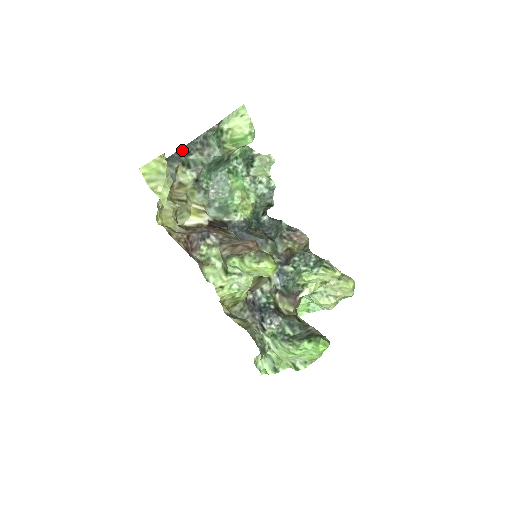
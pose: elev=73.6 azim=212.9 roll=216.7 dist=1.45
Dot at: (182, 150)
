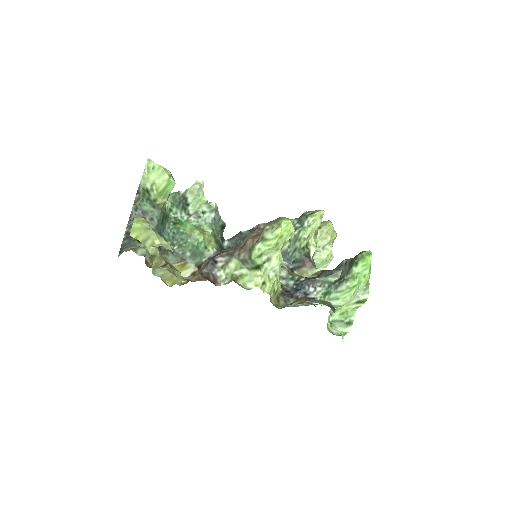
Dot at: (127, 234)
